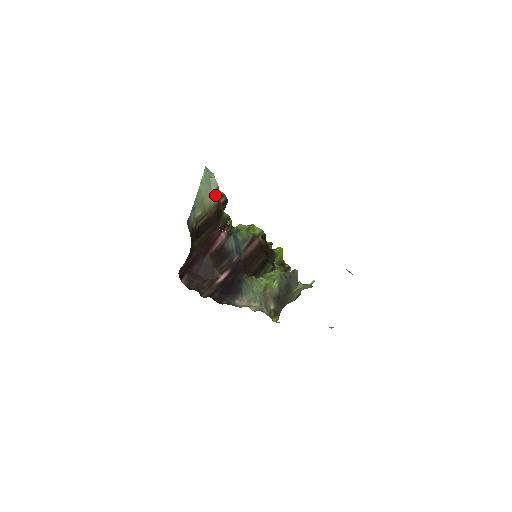
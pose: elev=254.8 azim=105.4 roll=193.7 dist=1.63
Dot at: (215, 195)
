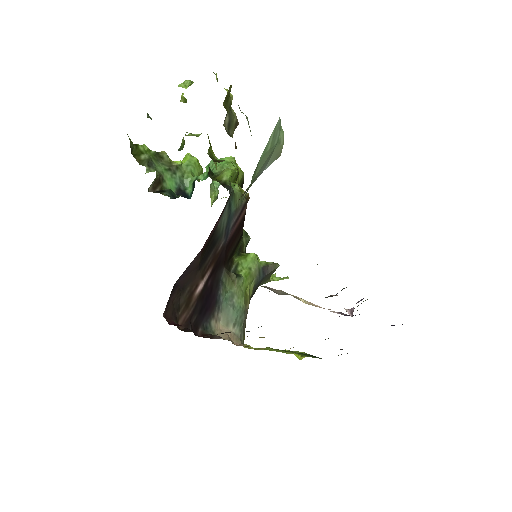
Dot at: (264, 168)
